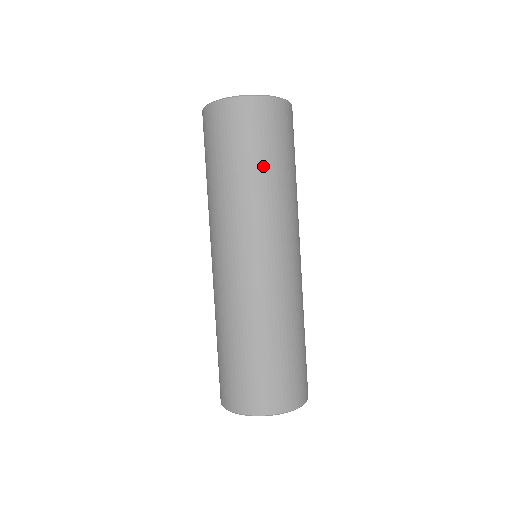
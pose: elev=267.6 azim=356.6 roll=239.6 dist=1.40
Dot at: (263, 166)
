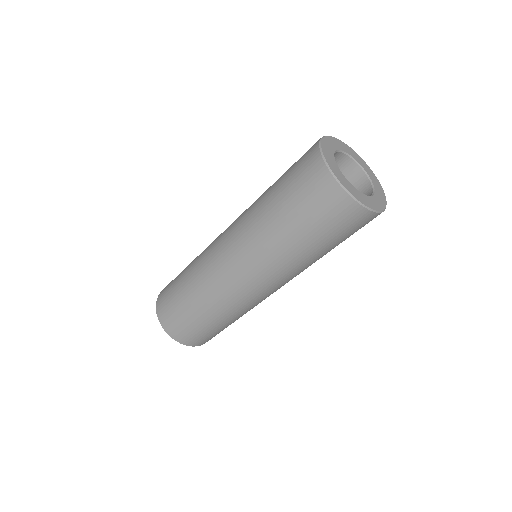
Dot at: (303, 239)
